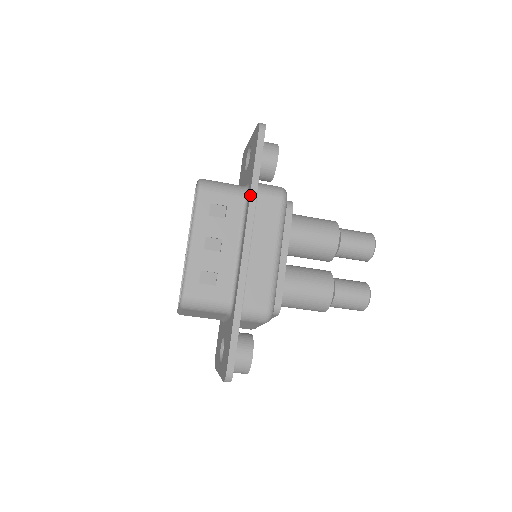
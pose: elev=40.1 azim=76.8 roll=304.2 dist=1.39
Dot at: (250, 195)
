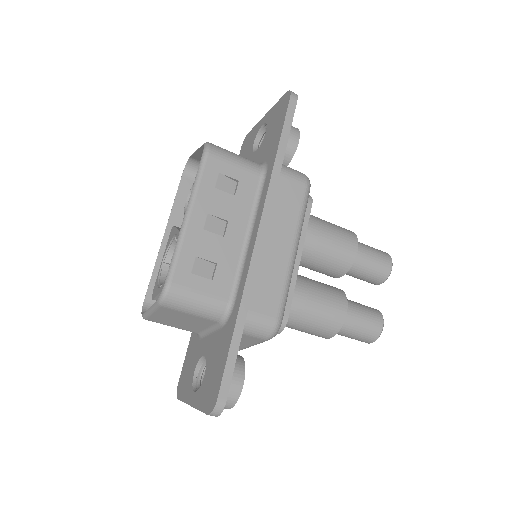
Dot at: (272, 171)
